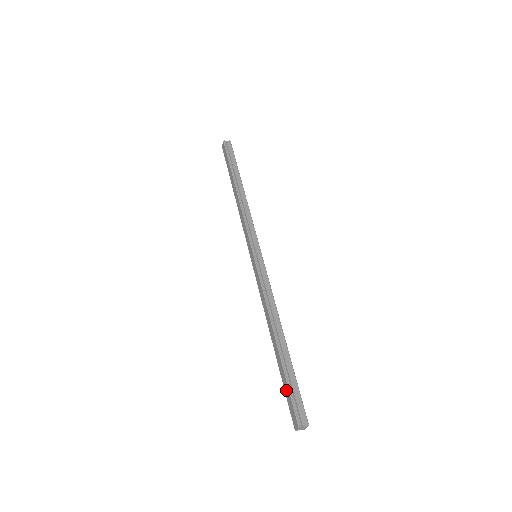
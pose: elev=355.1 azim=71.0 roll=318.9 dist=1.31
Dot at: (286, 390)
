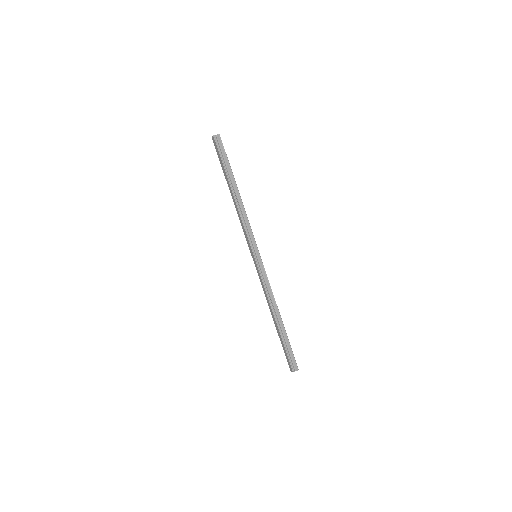
Dot at: (284, 351)
